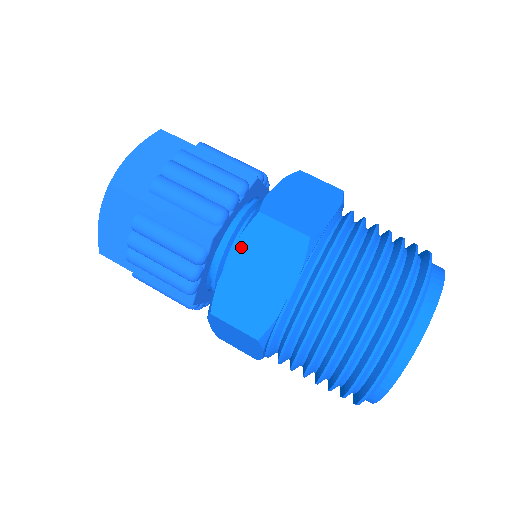
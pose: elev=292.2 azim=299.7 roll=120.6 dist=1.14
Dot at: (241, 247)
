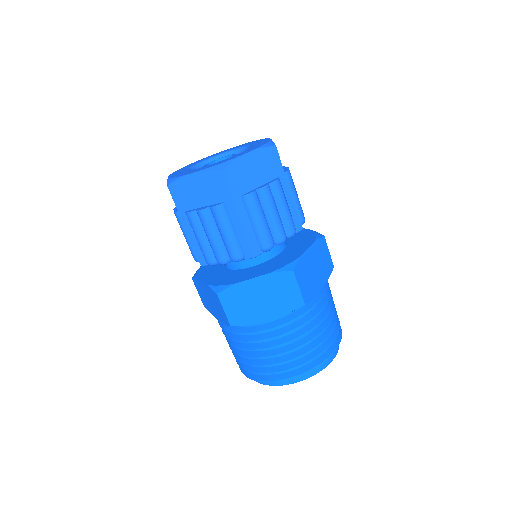
Dot at: (267, 278)
